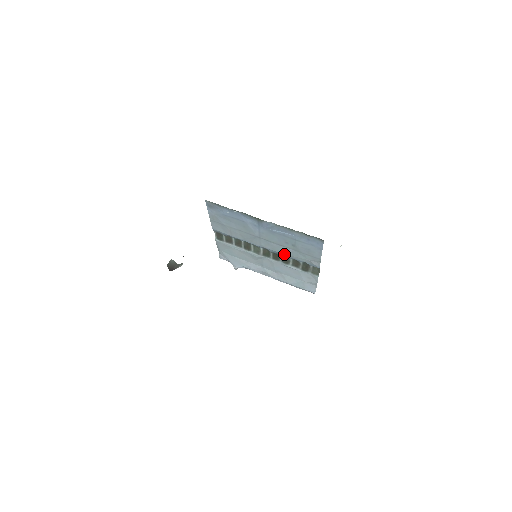
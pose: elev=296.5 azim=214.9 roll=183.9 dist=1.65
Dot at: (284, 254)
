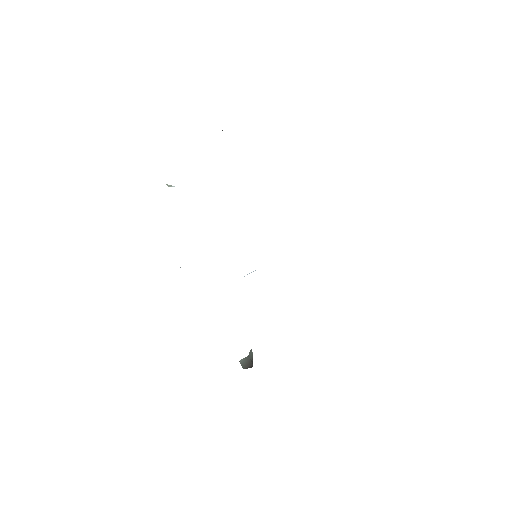
Dot at: occluded
